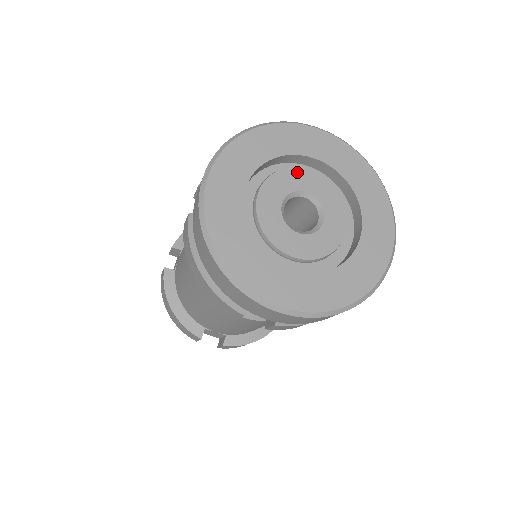
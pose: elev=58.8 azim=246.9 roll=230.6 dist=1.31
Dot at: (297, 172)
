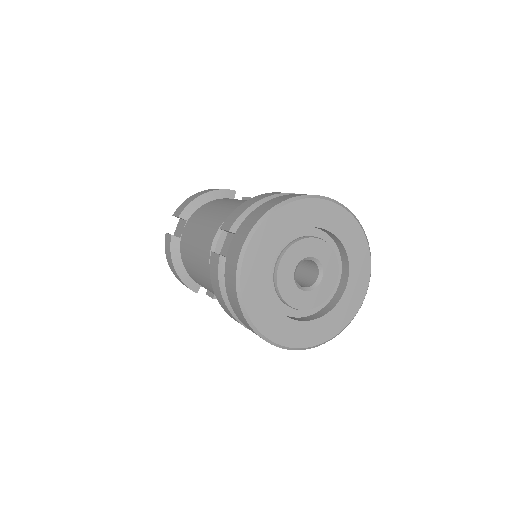
Dot at: (310, 241)
